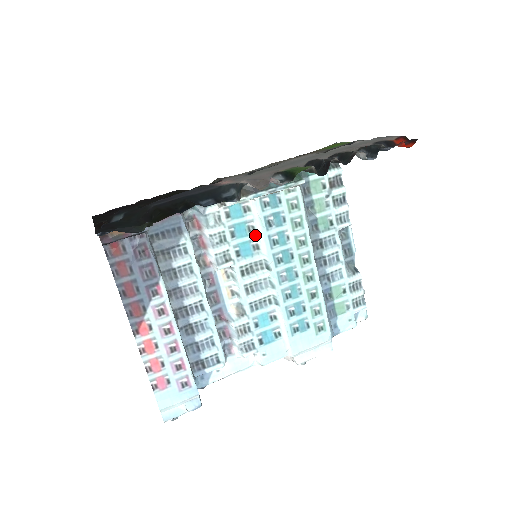
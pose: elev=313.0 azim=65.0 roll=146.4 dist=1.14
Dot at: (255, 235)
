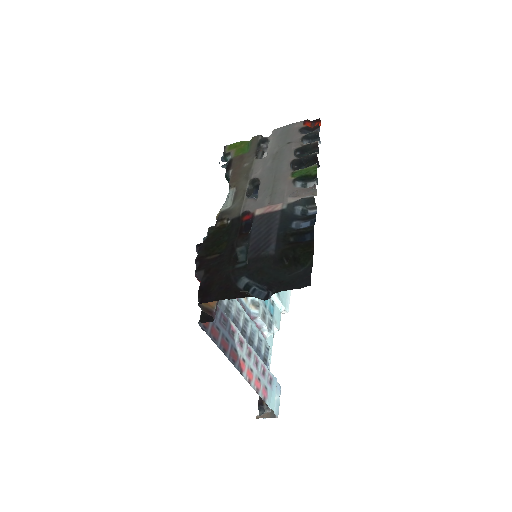
Dot at: occluded
